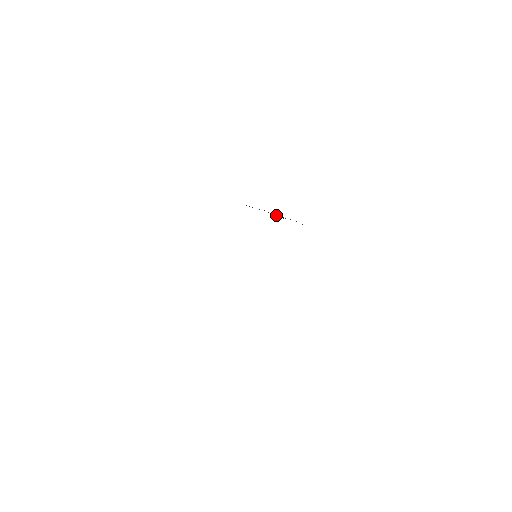
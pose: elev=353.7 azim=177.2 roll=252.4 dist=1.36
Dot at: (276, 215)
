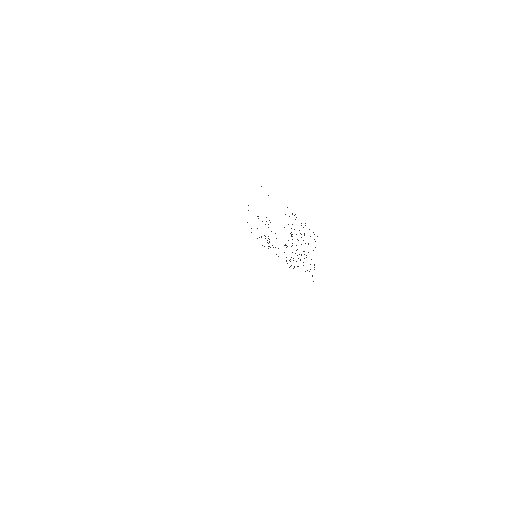
Dot at: occluded
